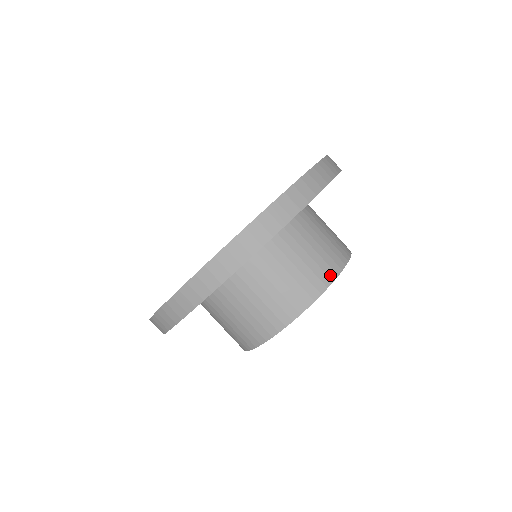
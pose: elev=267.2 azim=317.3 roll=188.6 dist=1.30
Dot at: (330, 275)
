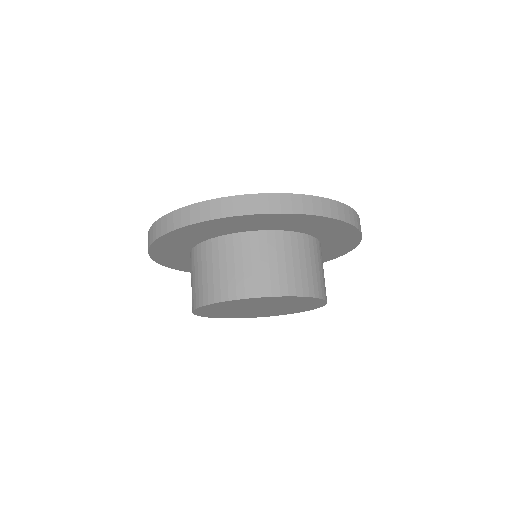
Dot at: (323, 294)
